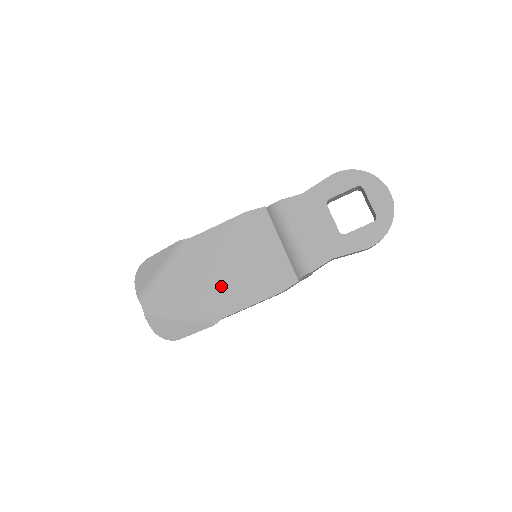
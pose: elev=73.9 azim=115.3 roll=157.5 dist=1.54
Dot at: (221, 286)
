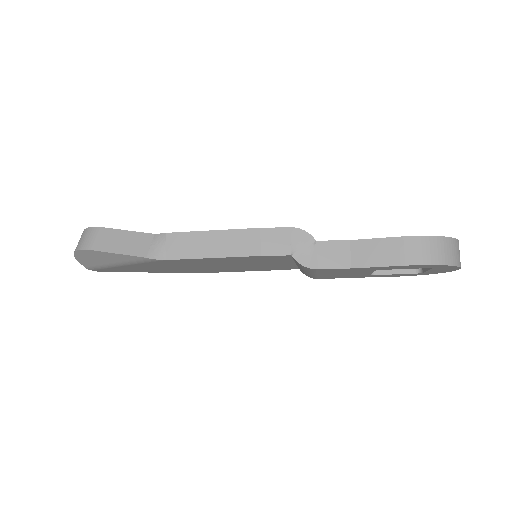
Dot at: (204, 269)
